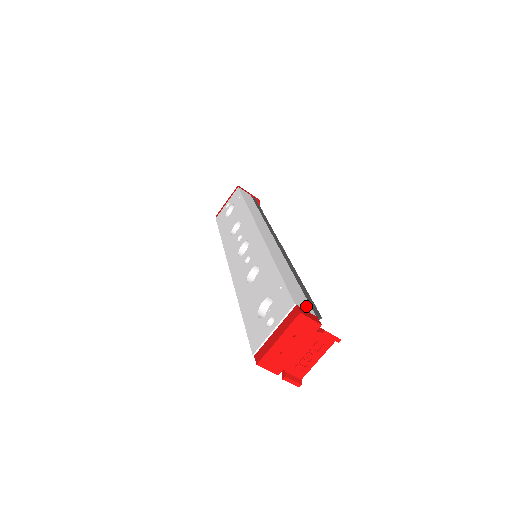
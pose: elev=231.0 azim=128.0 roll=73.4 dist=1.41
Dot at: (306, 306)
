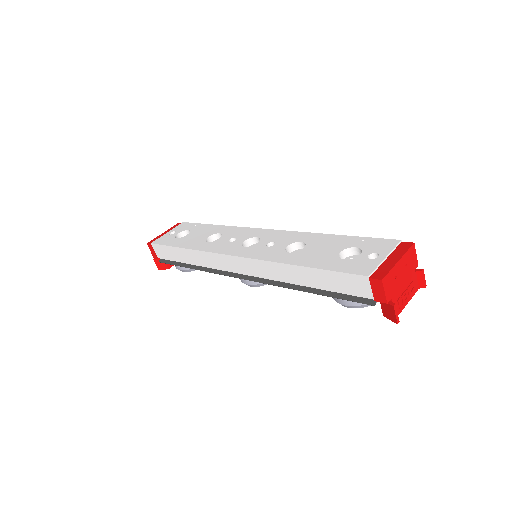
Dot at: occluded
